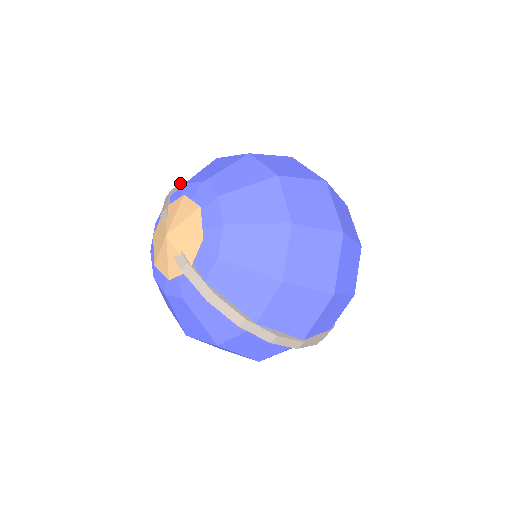
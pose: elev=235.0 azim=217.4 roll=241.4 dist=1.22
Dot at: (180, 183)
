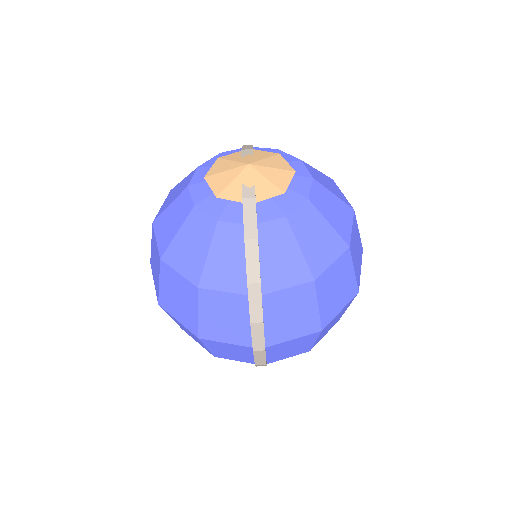
Dot at: occluded
